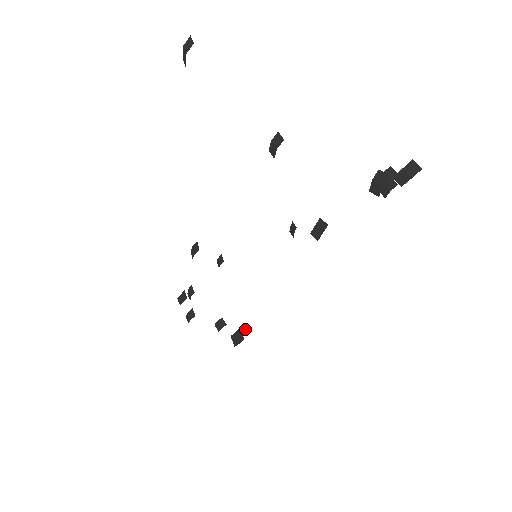
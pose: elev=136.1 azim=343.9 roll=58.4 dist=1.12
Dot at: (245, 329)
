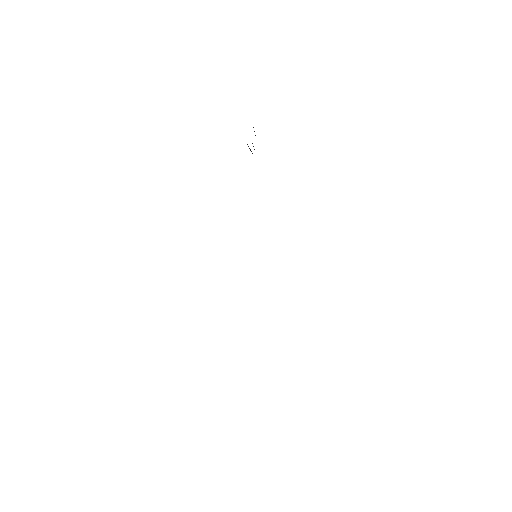
Dot at: occluded
